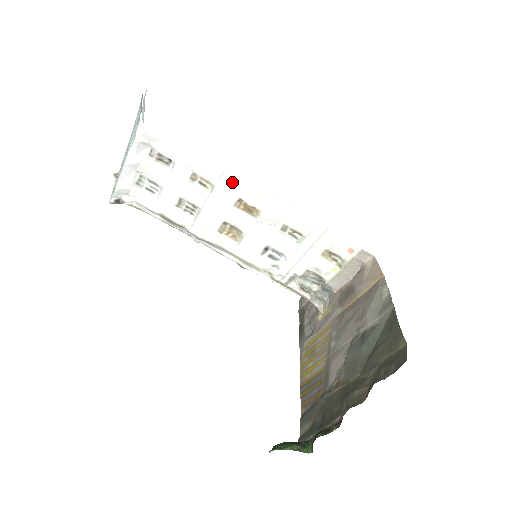
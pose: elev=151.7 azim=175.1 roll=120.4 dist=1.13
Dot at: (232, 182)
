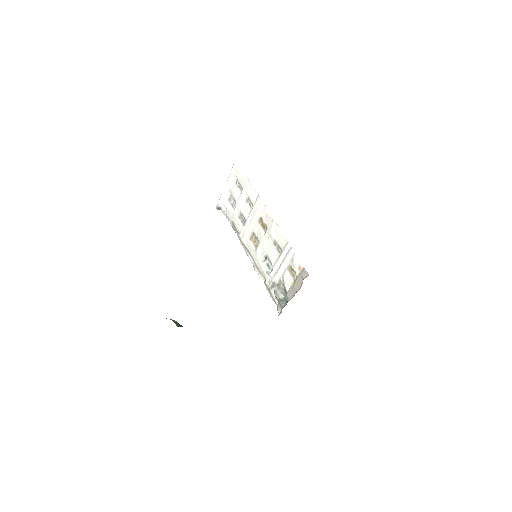
Dot at: (259, 205)
